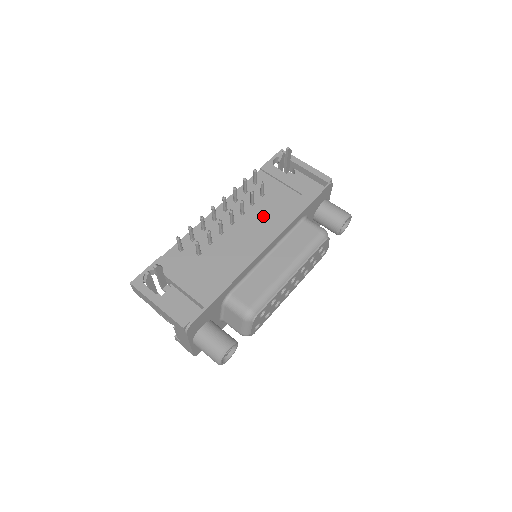
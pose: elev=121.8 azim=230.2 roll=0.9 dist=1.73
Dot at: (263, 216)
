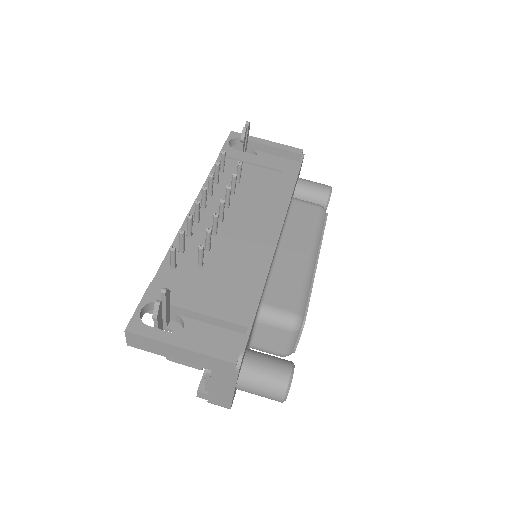
Dot at: (253, 203)
